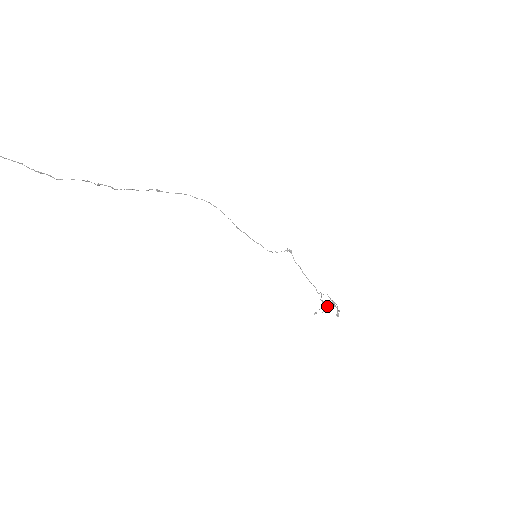
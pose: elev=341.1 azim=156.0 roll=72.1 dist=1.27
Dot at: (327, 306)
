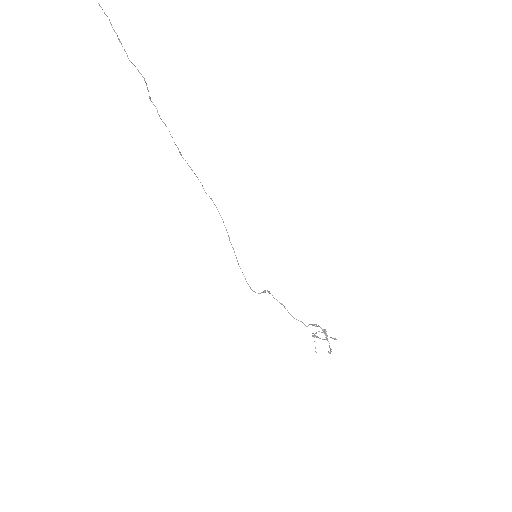
Dot at: occluded
